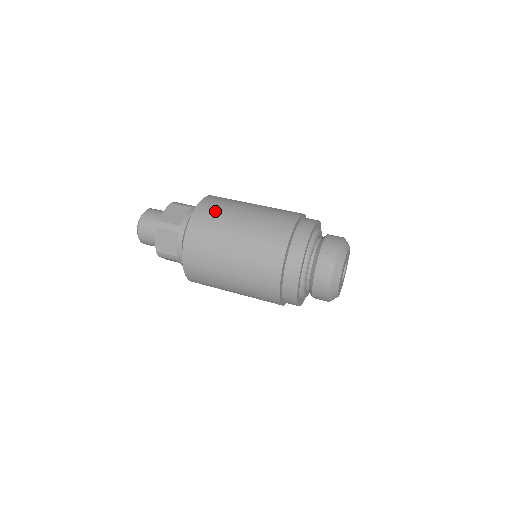
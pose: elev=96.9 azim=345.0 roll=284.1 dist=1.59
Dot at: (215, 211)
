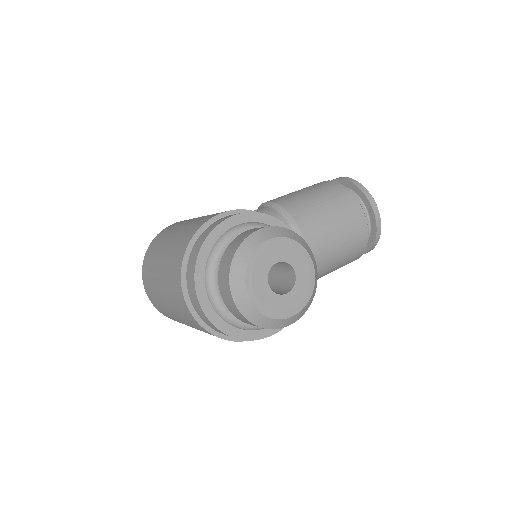
Dot at: (149, 263)
